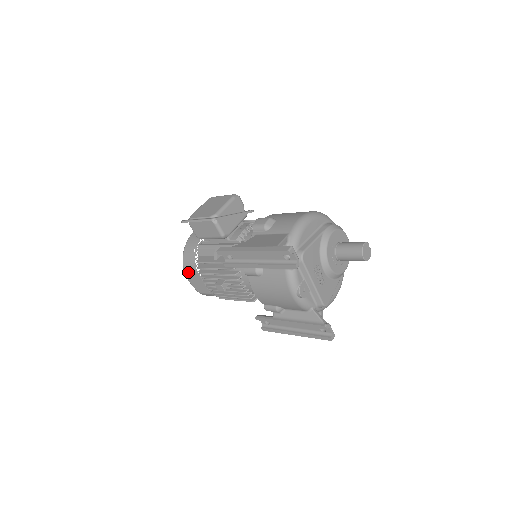
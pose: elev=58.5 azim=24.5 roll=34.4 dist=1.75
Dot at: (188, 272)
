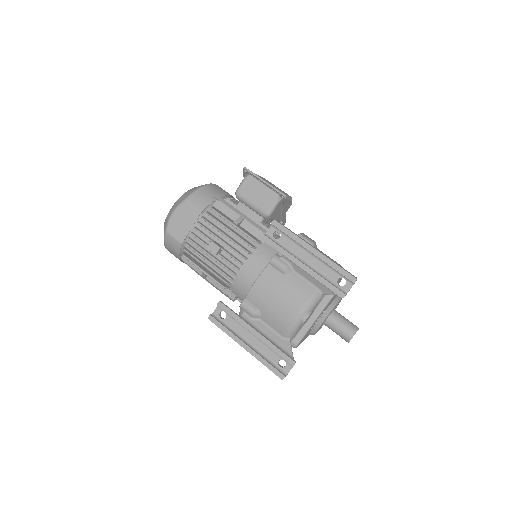
Dot at: (187, 206)
